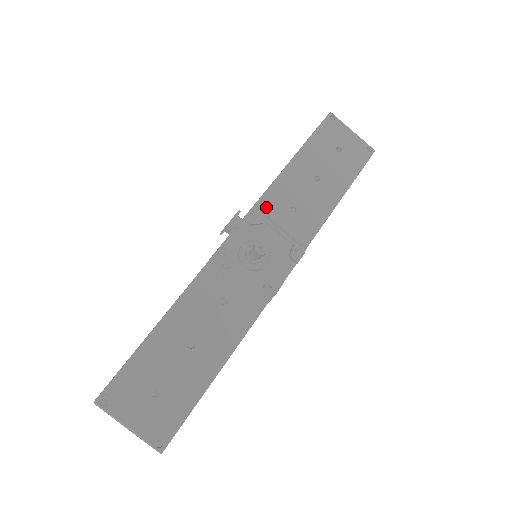
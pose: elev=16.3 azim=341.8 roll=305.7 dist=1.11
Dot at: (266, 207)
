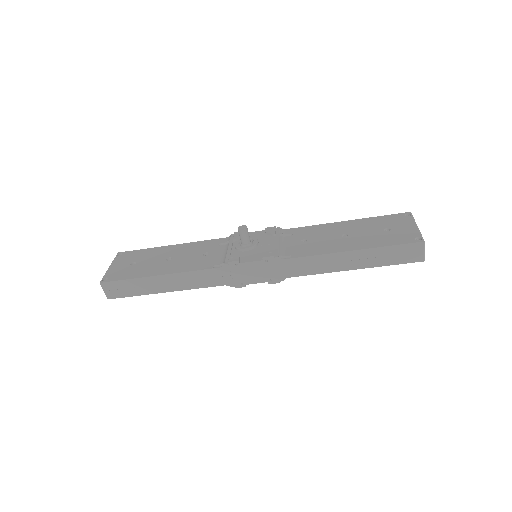
Dot at: (289, 233)
